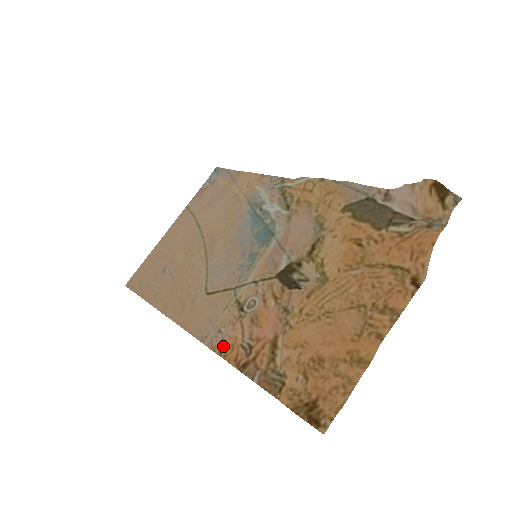
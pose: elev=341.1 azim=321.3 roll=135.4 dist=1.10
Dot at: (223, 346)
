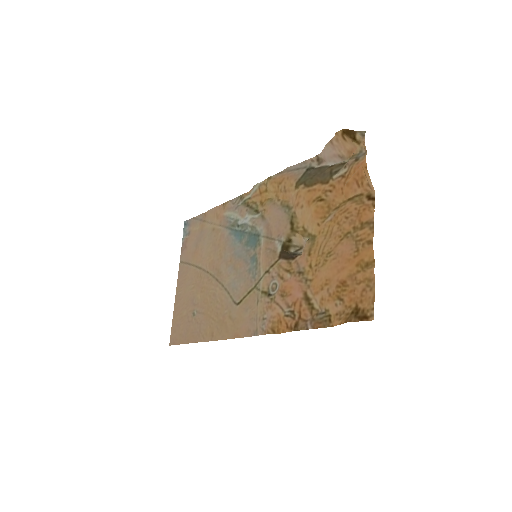
Dot at: (273, 326)
